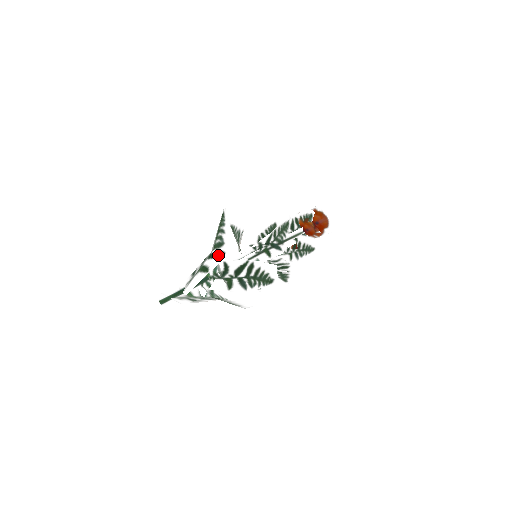
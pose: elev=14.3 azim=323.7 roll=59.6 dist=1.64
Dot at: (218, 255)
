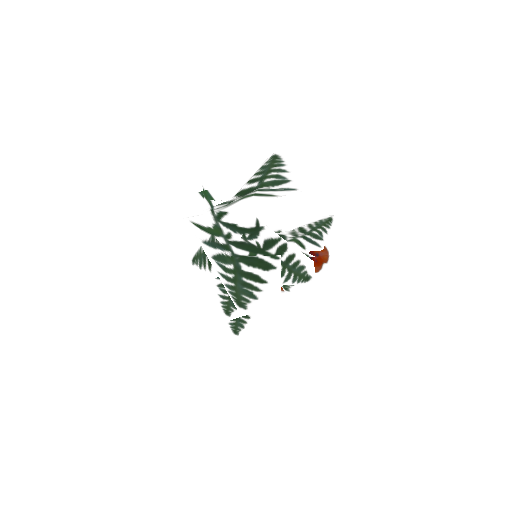
Dot at: (281, 189)
